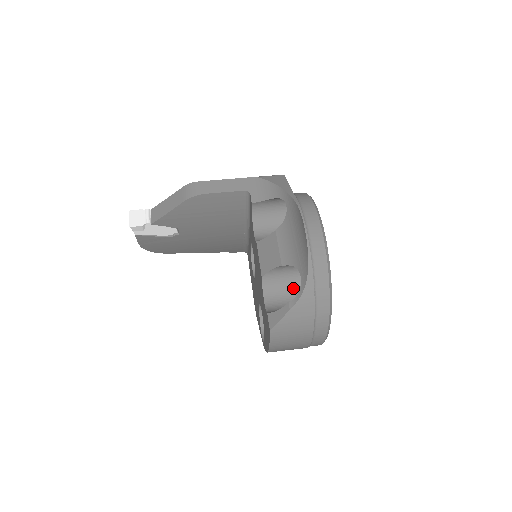
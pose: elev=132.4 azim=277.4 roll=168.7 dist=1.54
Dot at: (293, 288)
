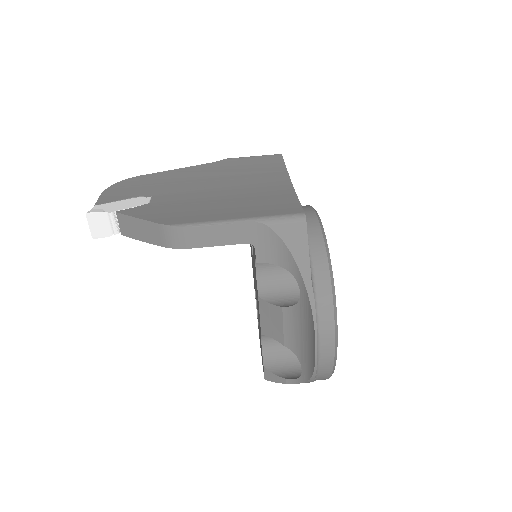
Dot at: occluded
